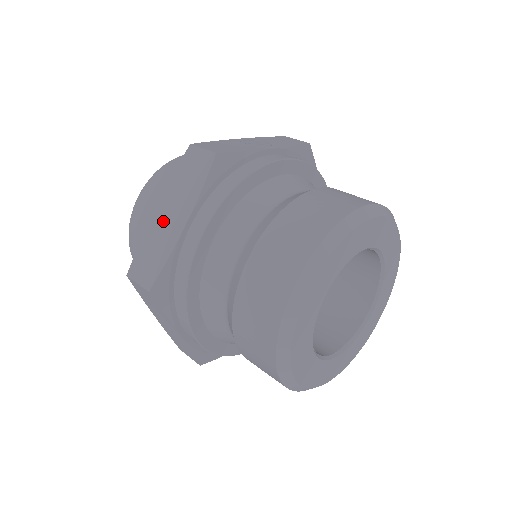
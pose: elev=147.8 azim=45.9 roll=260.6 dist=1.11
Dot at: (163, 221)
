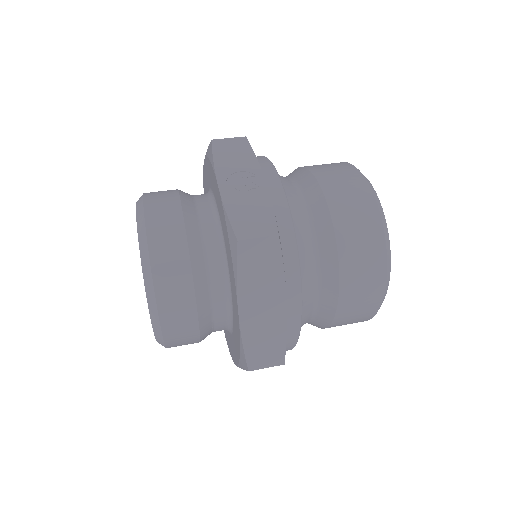
Dot at: (258, 315)
